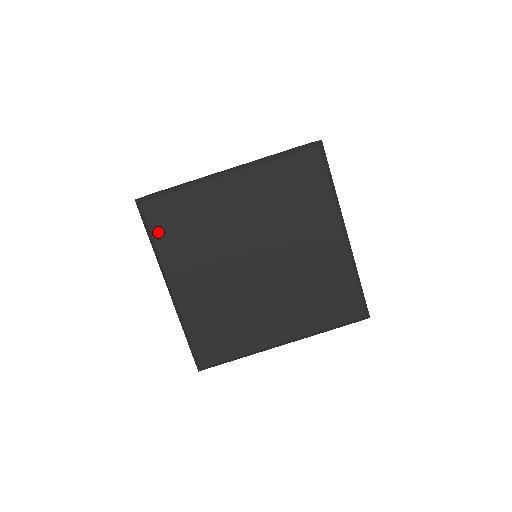
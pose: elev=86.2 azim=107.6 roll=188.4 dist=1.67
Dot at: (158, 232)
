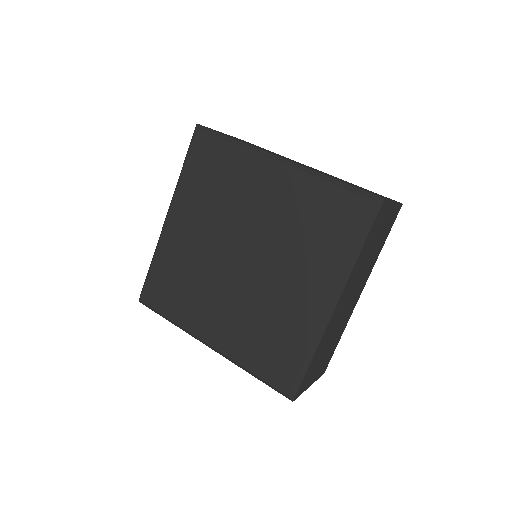
Dot at: (191, 164)
